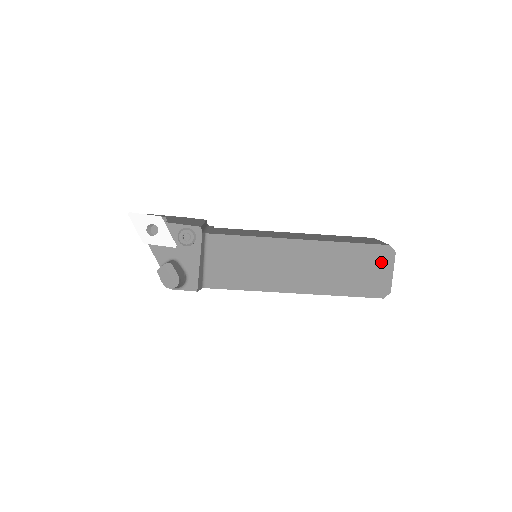
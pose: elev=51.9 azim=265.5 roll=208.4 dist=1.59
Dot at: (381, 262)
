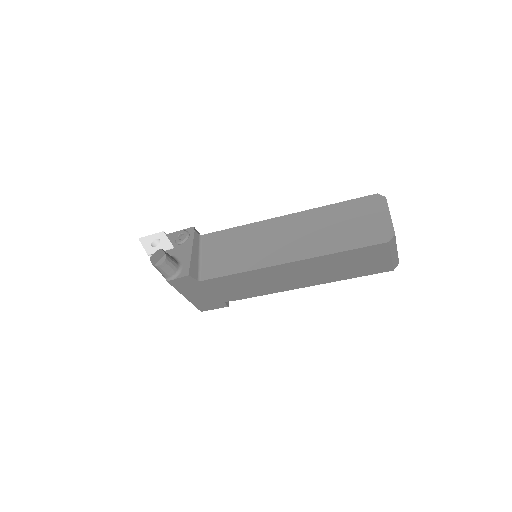
Dot at: (373, 210)
